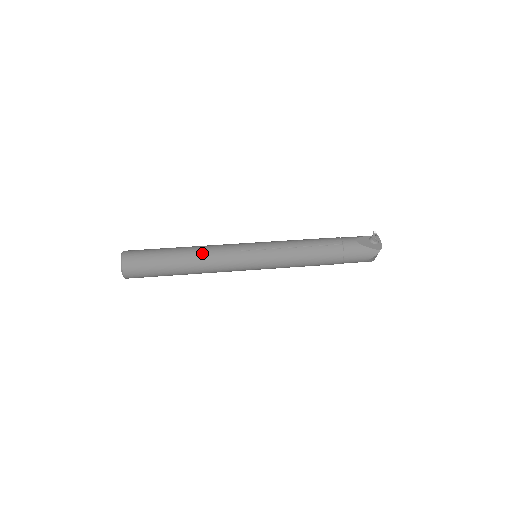
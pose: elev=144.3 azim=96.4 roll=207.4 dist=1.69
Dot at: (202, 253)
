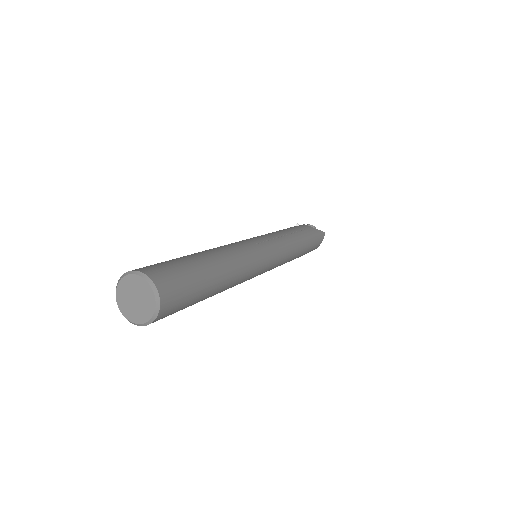
Dot at: (229, 252)
